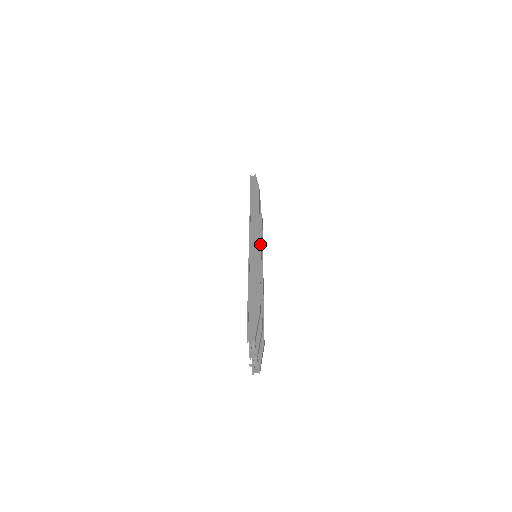
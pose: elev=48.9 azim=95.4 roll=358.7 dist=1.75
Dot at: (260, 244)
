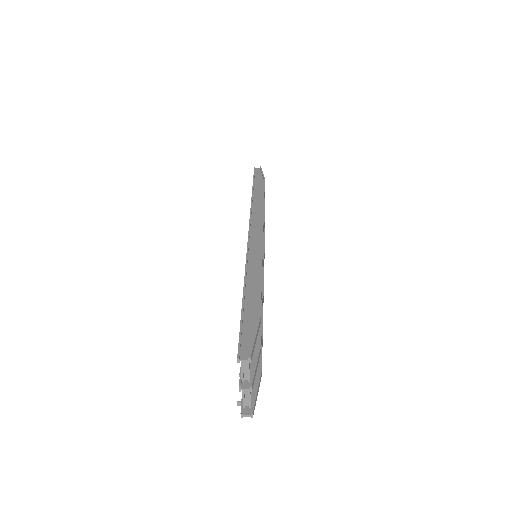
Dot at: occluded
